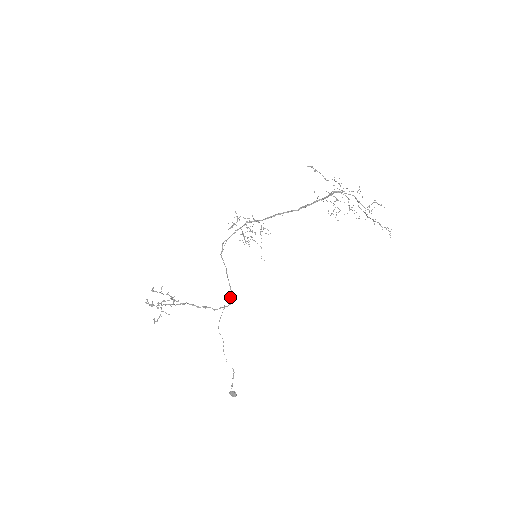
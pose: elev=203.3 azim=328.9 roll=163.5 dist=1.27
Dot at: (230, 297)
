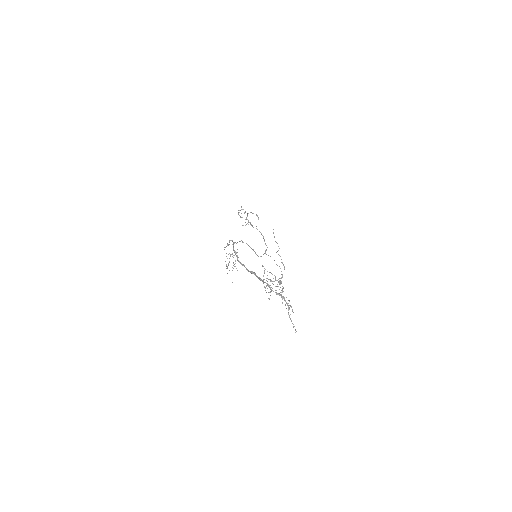
Dot at: (258, 256)
